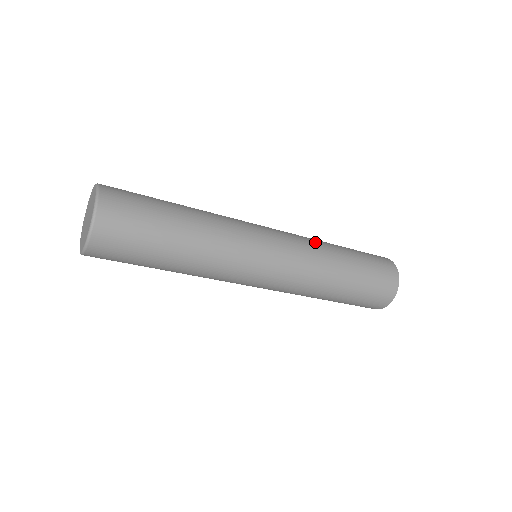
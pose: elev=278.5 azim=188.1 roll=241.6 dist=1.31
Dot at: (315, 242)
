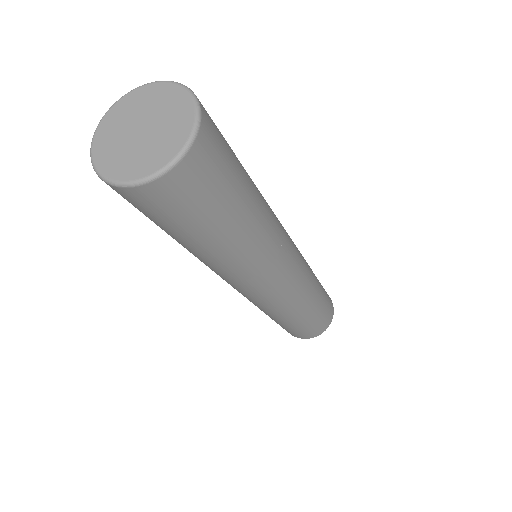
Dot at: occluded
